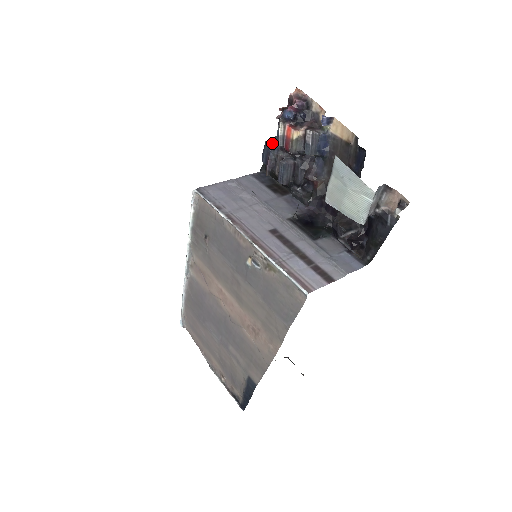
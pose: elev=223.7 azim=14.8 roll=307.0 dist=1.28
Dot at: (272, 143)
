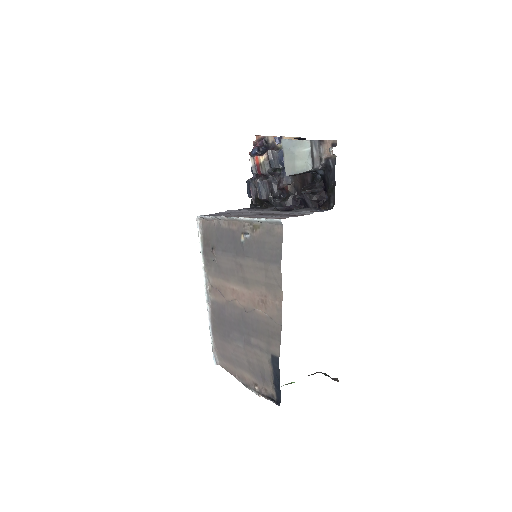
Dot at: (251, 179)
